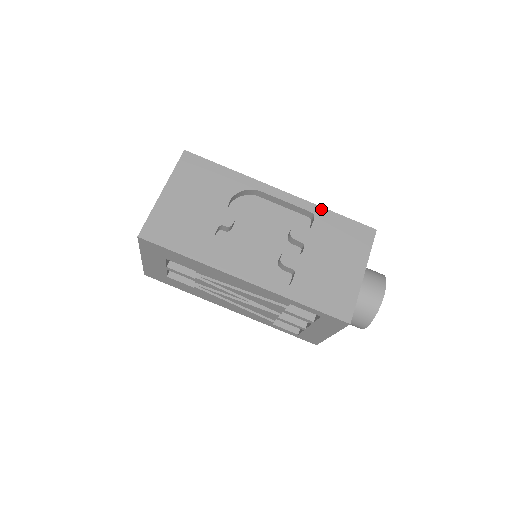
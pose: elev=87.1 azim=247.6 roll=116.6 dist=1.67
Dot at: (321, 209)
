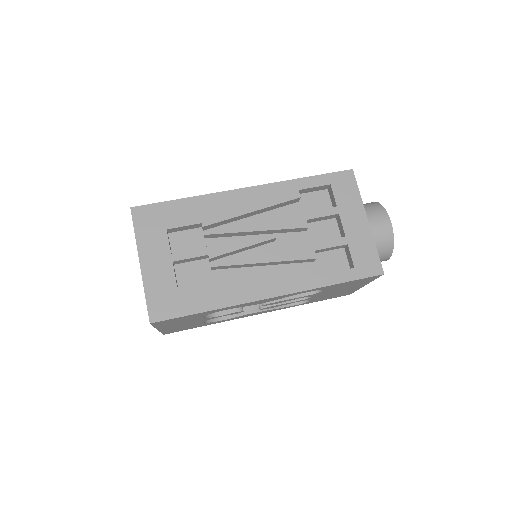
Dot at: occluded
